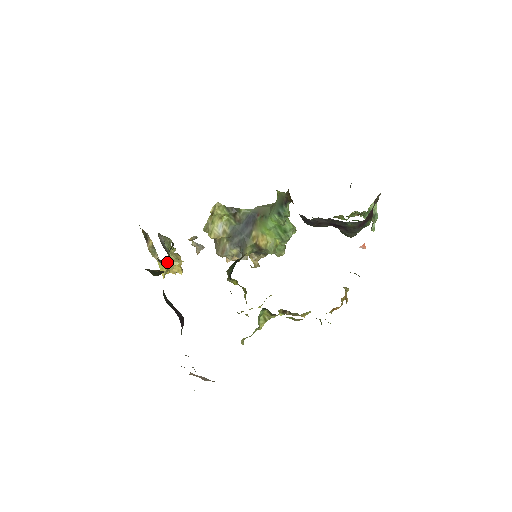
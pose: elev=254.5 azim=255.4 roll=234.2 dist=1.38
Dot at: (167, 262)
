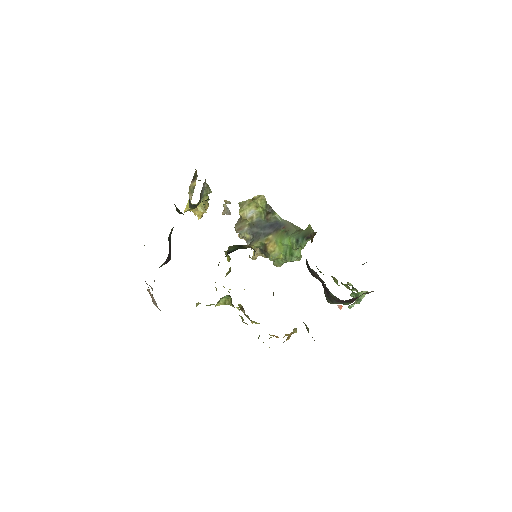
Dot at: (194, 207)
